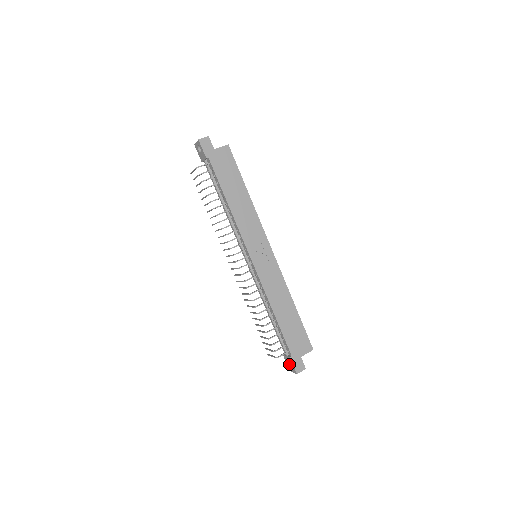
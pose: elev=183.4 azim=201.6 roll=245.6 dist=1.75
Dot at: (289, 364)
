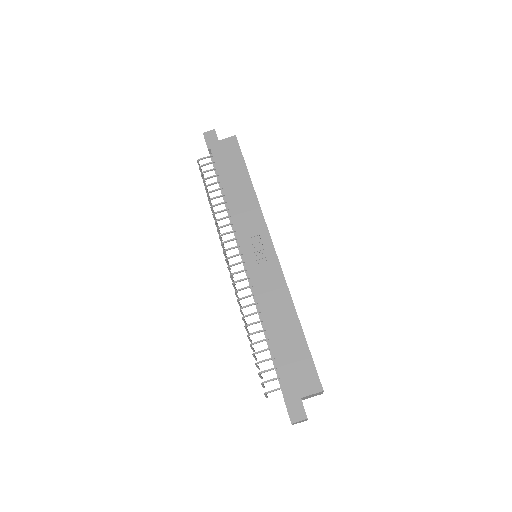
Dot at: occluded
